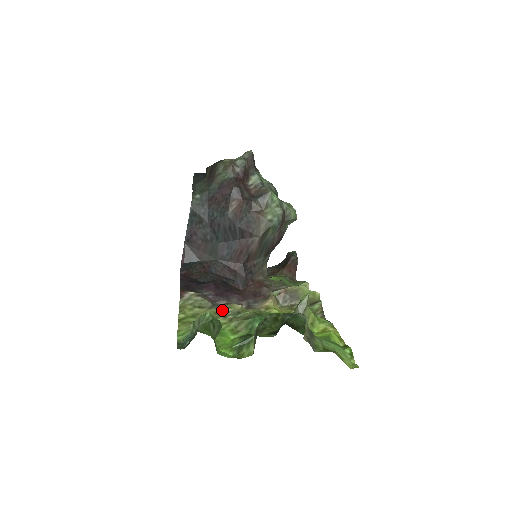
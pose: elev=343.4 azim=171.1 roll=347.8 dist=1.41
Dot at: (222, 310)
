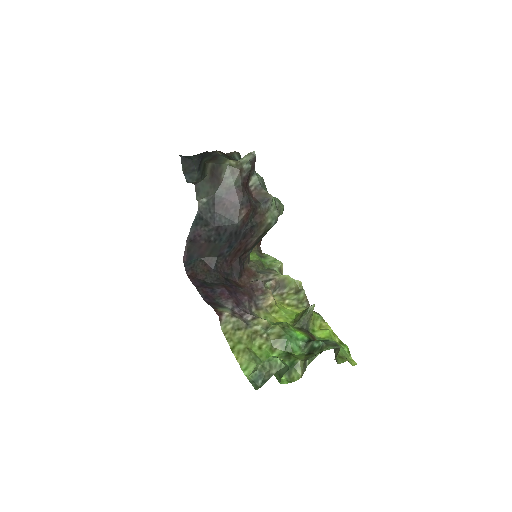
Dot at: (255, 328)
